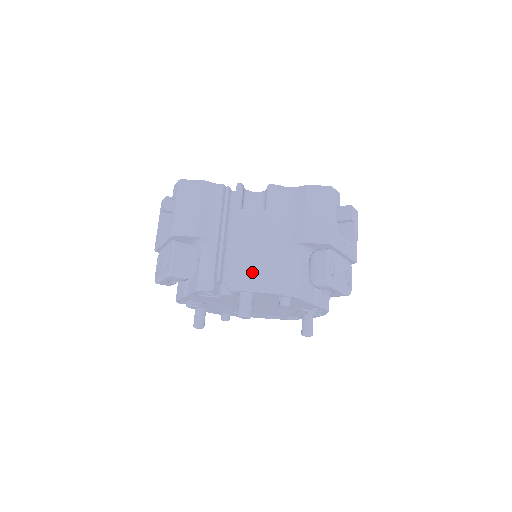
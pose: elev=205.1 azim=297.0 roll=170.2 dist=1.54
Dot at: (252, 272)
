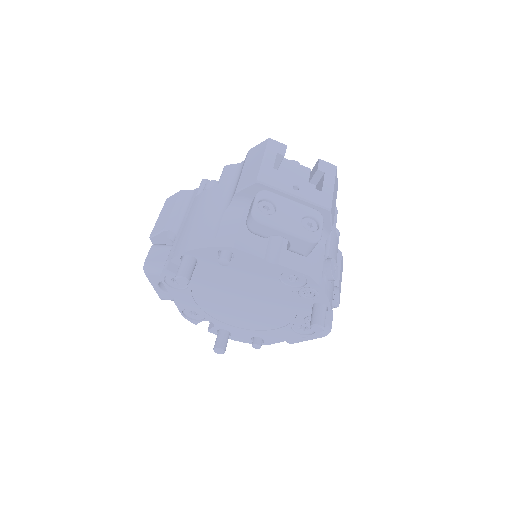
Dot at: (190, 236)
